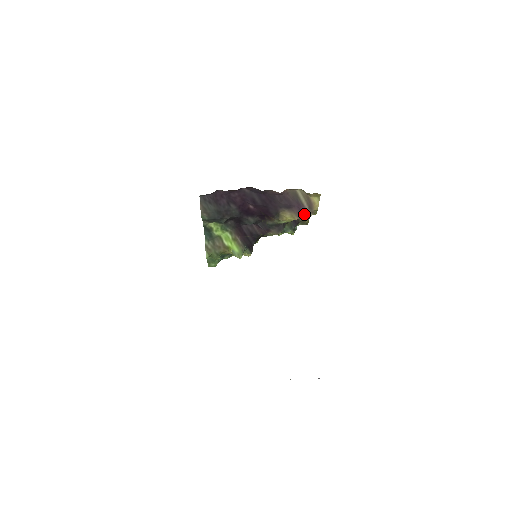
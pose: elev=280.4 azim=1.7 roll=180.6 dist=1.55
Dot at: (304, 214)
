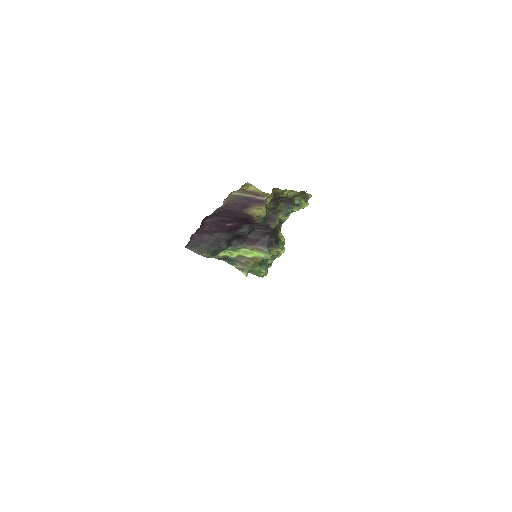
Dot at: (261, 201)
